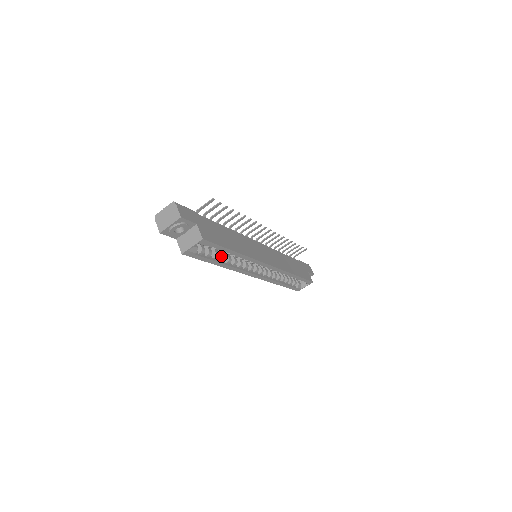
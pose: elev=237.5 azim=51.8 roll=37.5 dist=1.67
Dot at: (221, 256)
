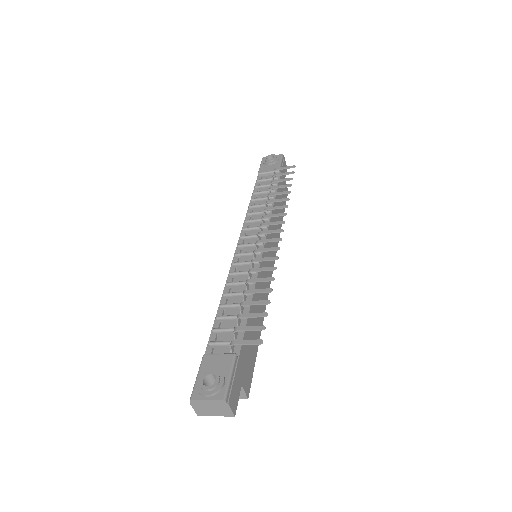
Dot at: occluded
